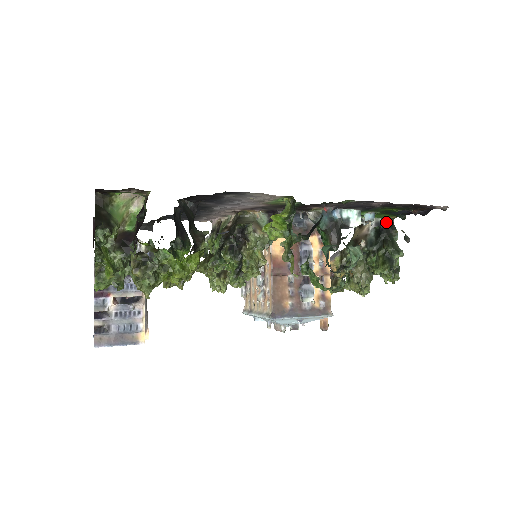
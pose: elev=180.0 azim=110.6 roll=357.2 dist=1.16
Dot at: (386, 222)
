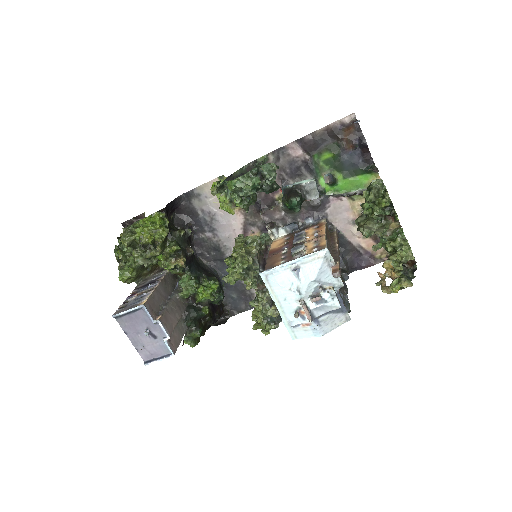
Dot at: occluded
